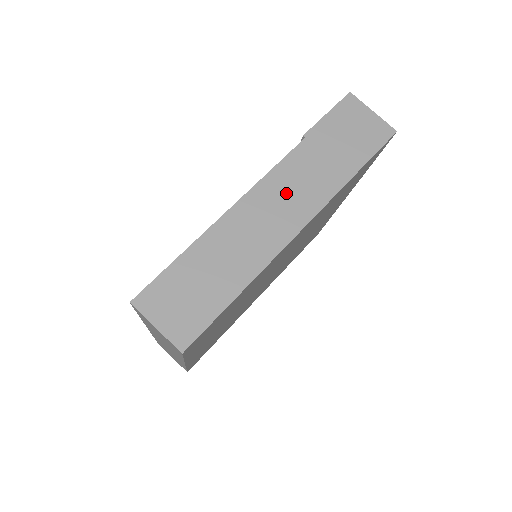
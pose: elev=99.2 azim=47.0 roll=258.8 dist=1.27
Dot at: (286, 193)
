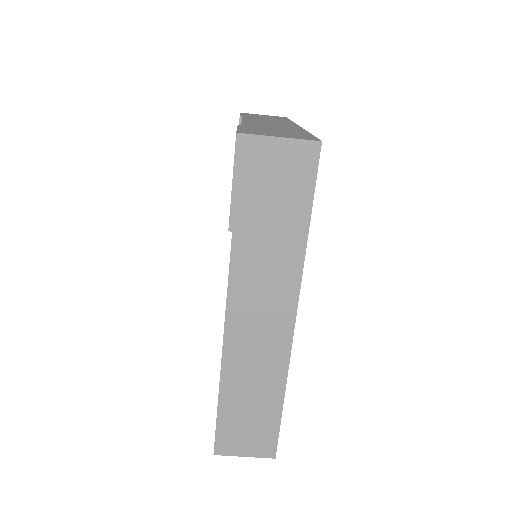
Dot at: (257, 301)
